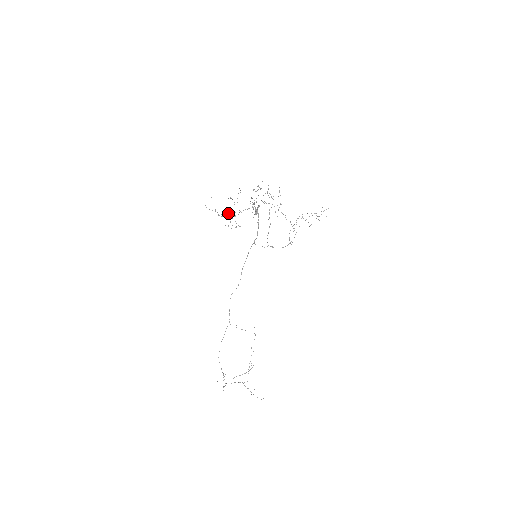
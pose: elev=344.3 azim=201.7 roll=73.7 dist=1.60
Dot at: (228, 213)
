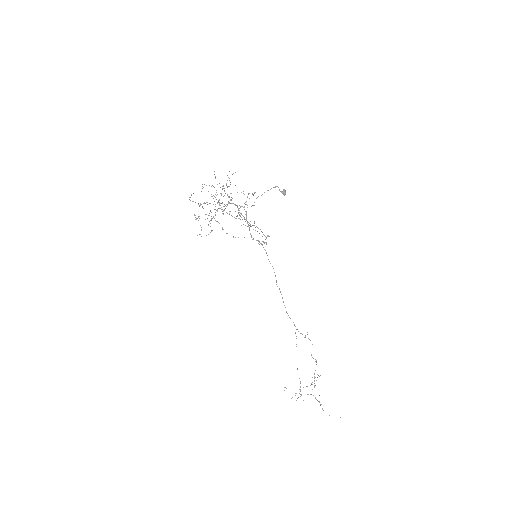
Dot at: (211, 216)
